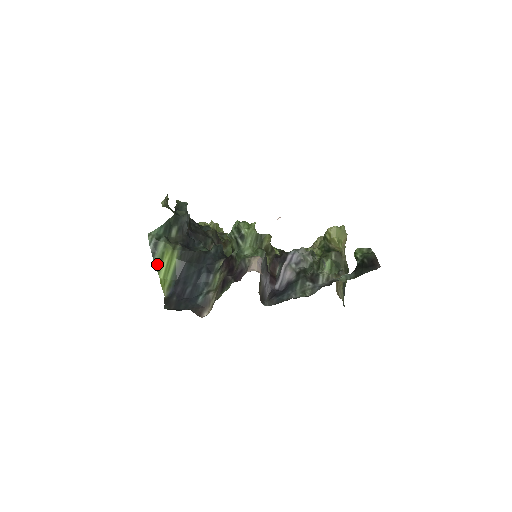
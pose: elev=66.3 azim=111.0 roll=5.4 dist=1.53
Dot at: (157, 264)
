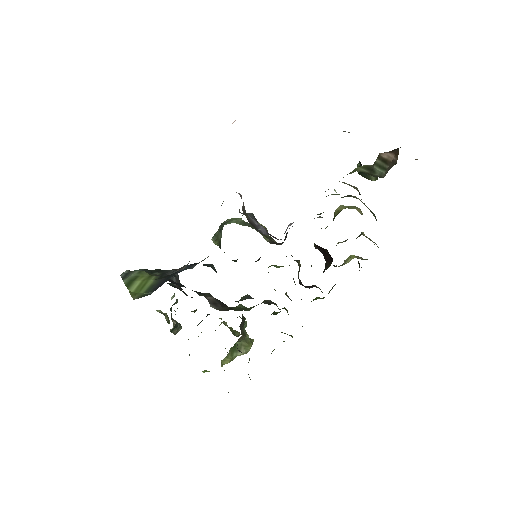
Dot at: (127, 282)
